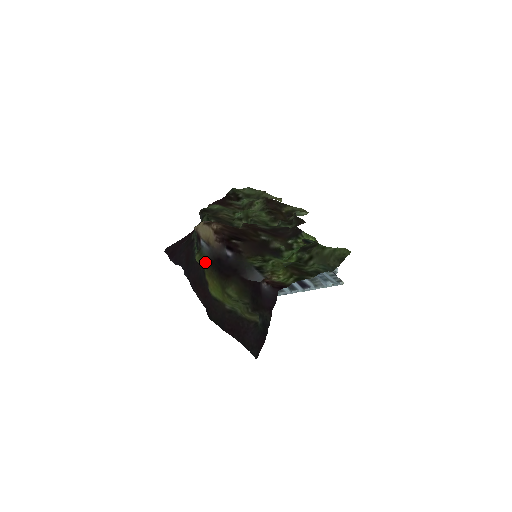
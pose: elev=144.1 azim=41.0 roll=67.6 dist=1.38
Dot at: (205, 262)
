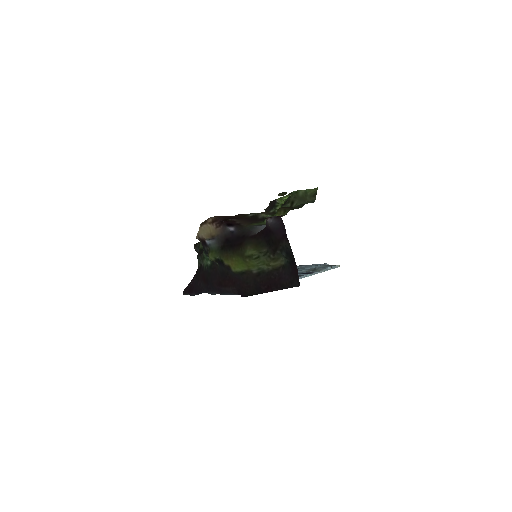
Dot at: (218, 253)
